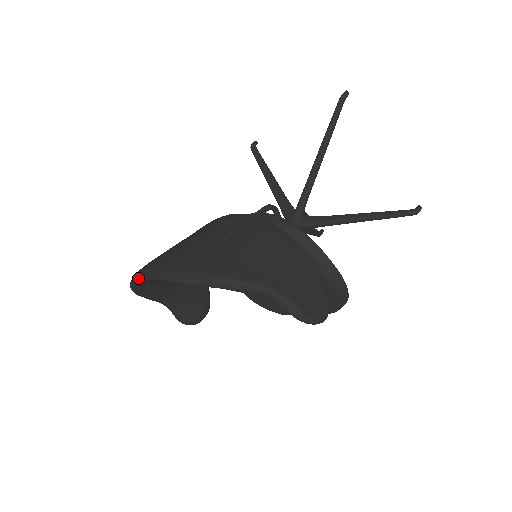
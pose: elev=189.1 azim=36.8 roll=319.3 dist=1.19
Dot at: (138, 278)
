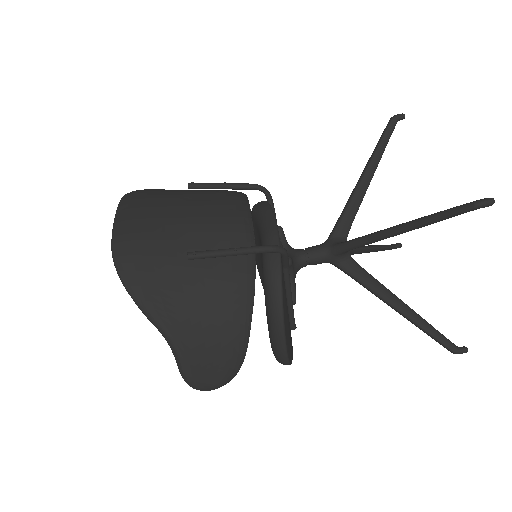
Dot at: (117, 208)
